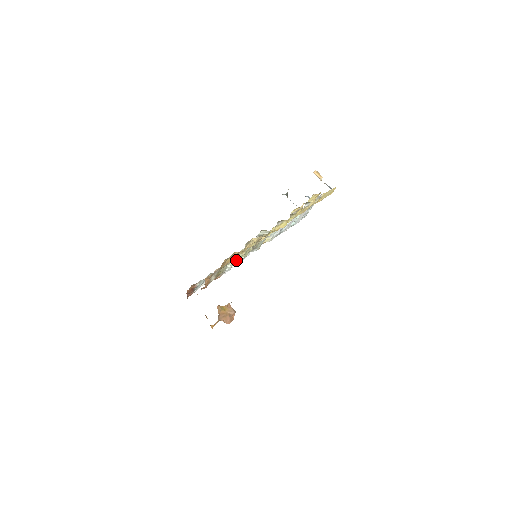
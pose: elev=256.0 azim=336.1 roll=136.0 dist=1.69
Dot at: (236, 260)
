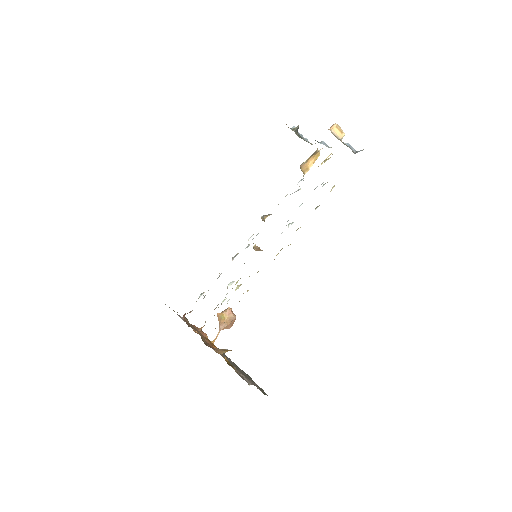
Dot at: (232, 288)
